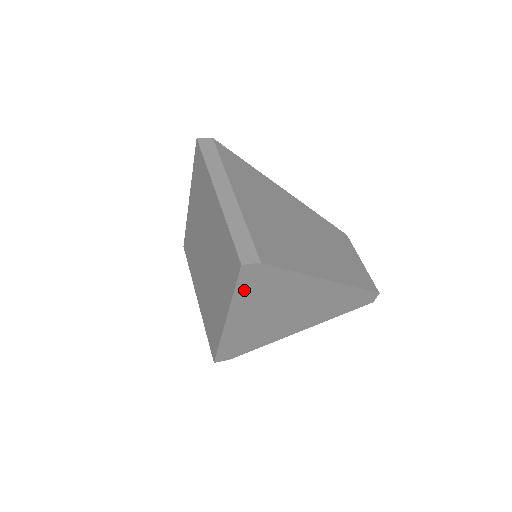
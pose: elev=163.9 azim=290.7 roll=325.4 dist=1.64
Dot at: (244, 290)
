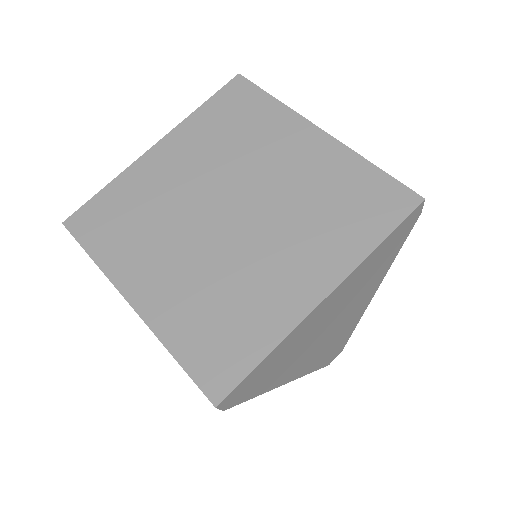
Dot at: (382, 247)
